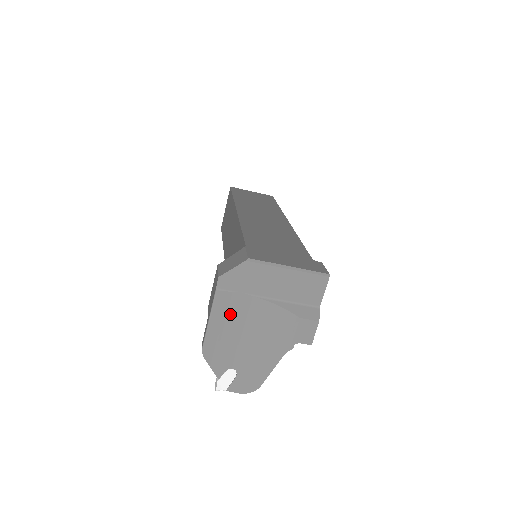
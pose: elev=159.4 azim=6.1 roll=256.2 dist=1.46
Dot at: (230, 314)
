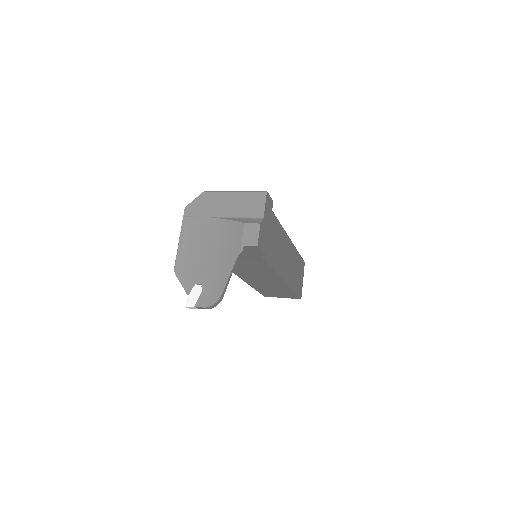
Dot at: (194, 235)
